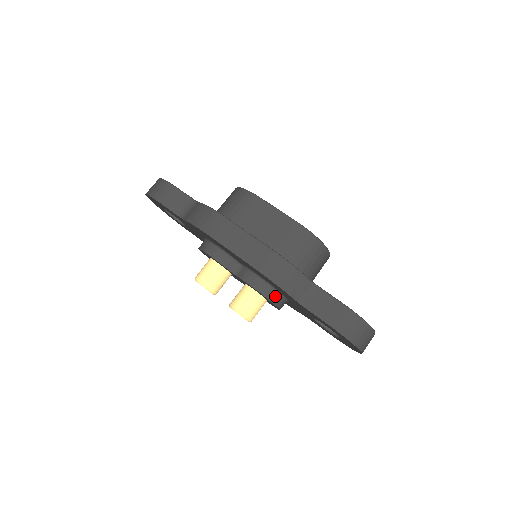
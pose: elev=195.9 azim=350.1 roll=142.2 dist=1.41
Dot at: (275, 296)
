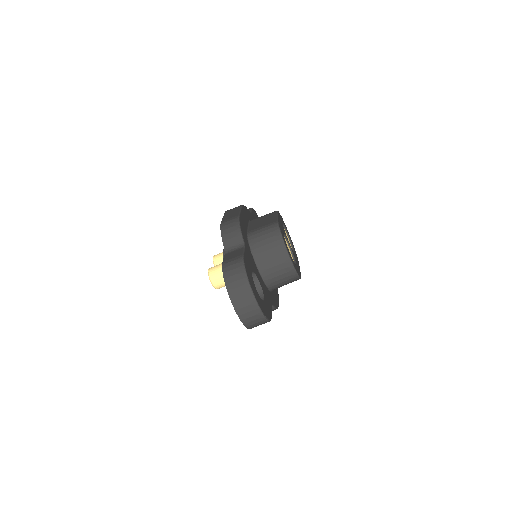
Dot at: occluded
